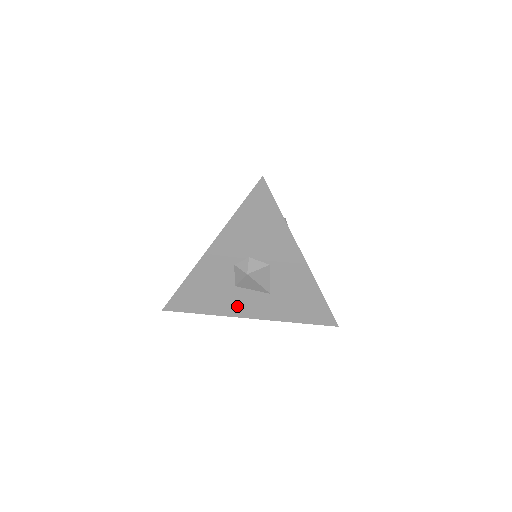
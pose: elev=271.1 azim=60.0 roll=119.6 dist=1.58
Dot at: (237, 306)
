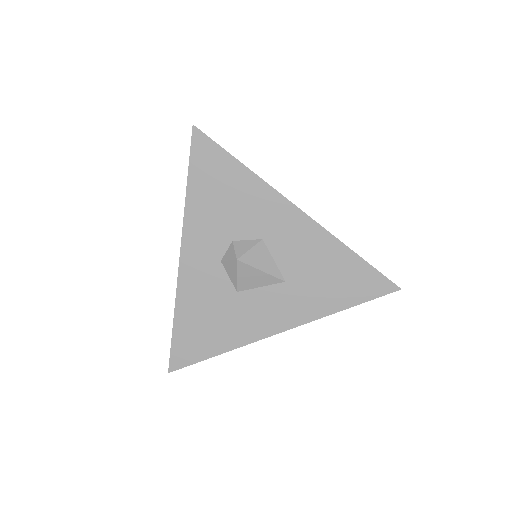
Dot at: (254, 321)
